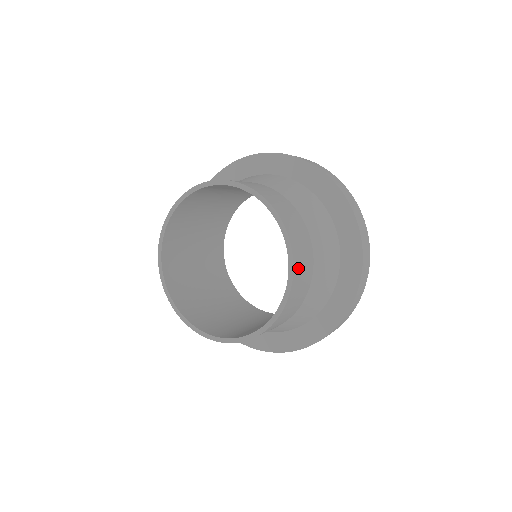
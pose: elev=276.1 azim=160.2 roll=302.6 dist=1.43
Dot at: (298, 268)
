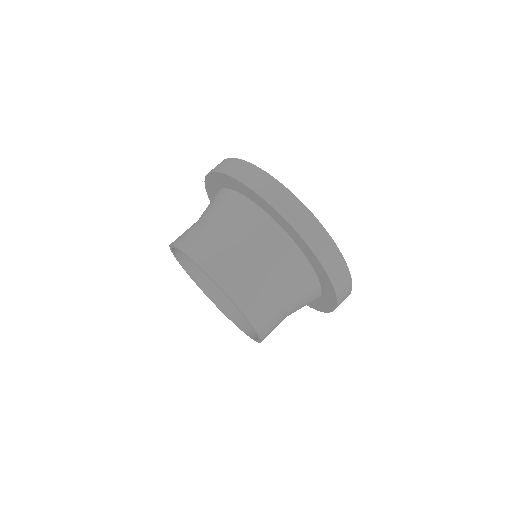
Dot at: (256, 315)
